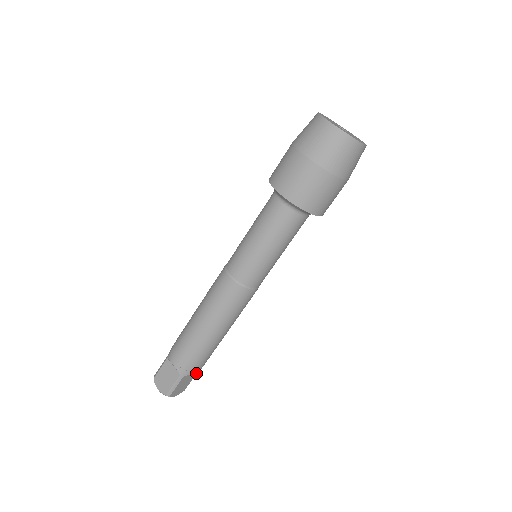
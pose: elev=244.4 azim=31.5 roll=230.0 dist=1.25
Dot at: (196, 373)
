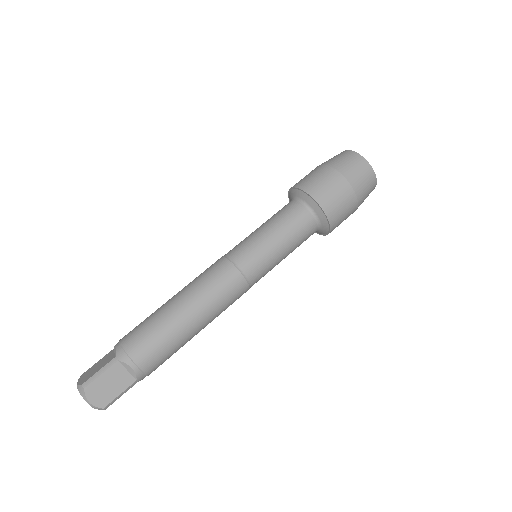
Dot at: (131, 384)
